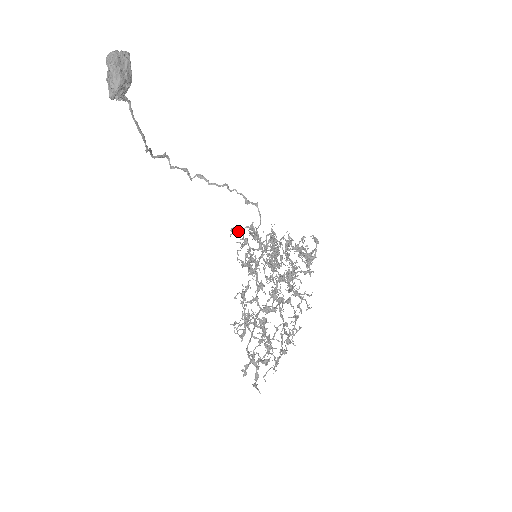
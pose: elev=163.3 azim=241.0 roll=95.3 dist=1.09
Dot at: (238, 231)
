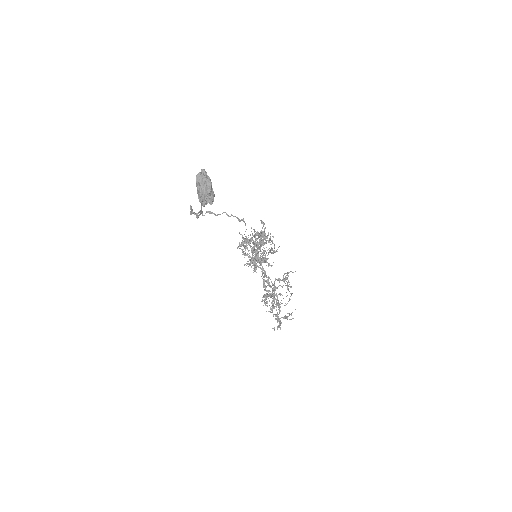
Dot at: (241, 243)
